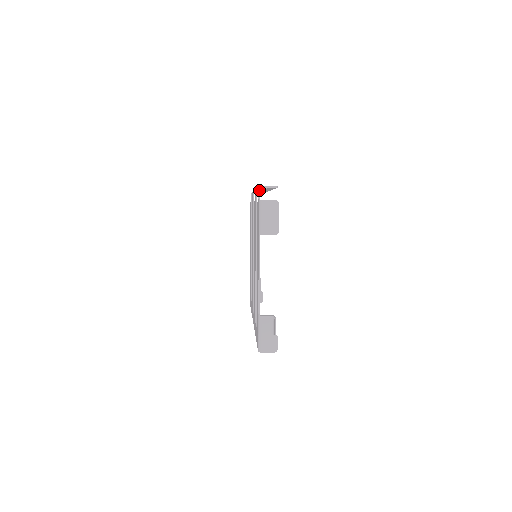
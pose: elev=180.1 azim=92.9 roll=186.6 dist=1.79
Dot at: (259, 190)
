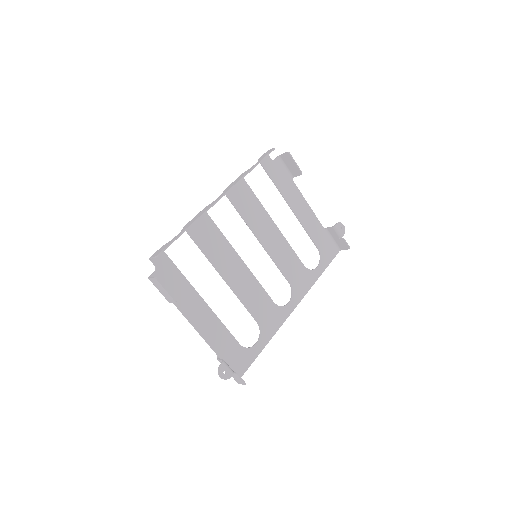
Dot at: (151, 261)
